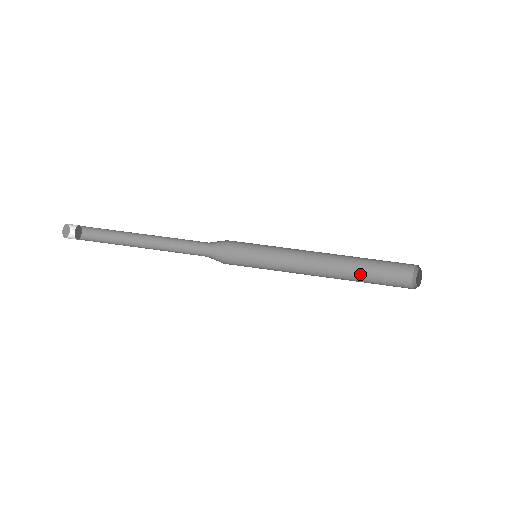
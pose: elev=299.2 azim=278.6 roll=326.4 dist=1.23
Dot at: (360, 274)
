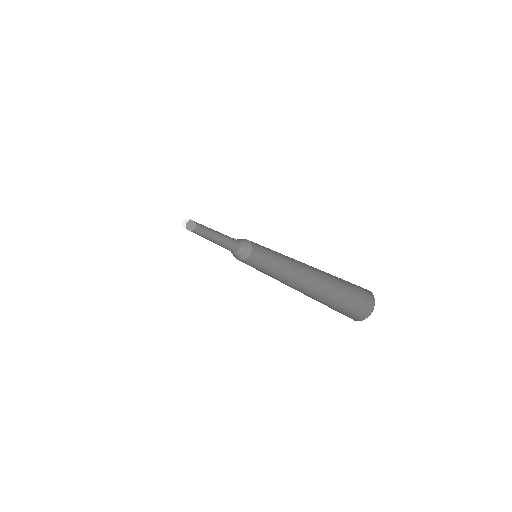
Dot at: (319, 299)
